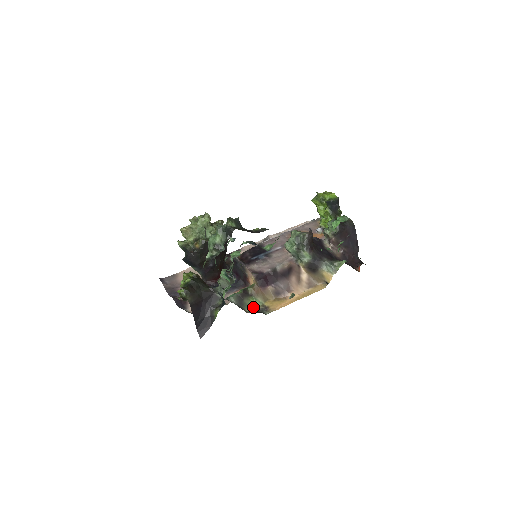
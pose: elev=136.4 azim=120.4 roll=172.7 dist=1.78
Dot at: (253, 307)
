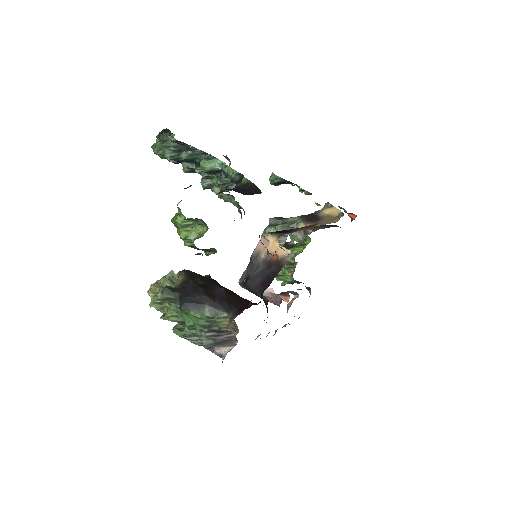
Dot at: occluded
